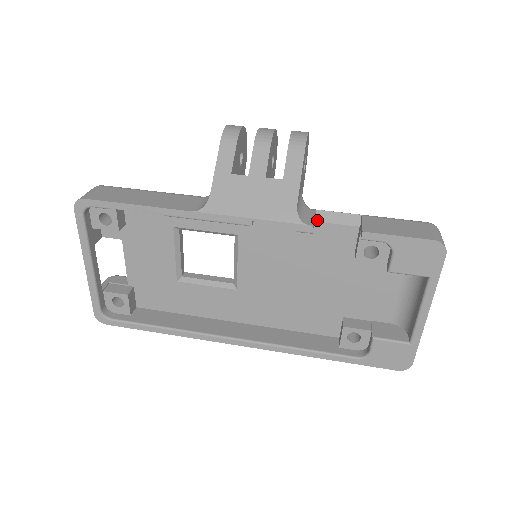
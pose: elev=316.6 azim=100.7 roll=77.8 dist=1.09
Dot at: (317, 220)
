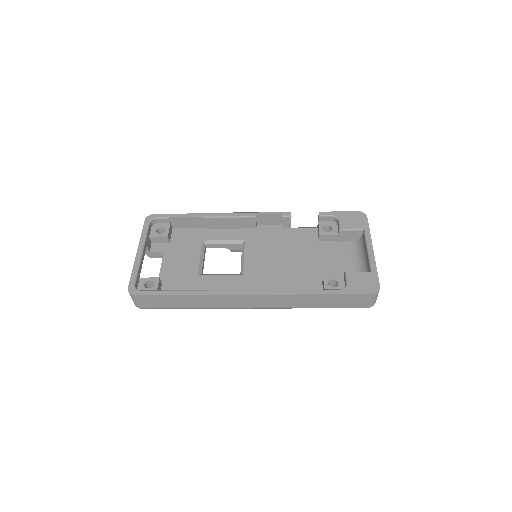
Dot at: (293, 228)
